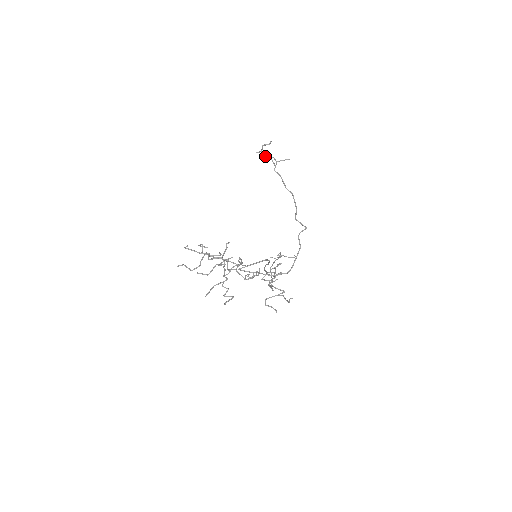
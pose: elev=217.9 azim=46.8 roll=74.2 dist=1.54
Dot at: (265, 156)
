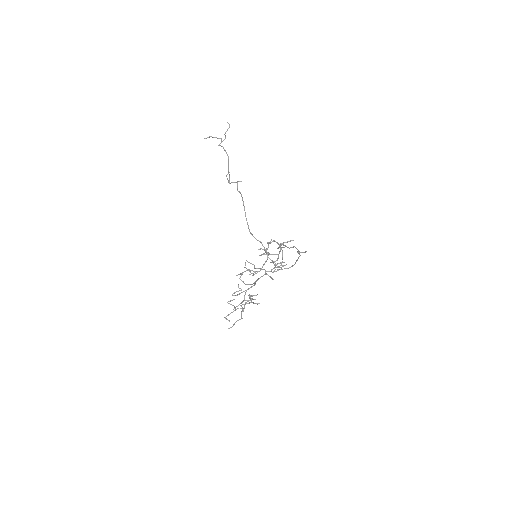
Dot at: occluded
